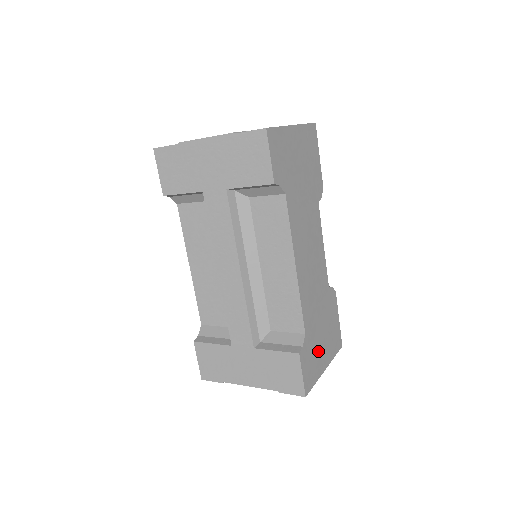
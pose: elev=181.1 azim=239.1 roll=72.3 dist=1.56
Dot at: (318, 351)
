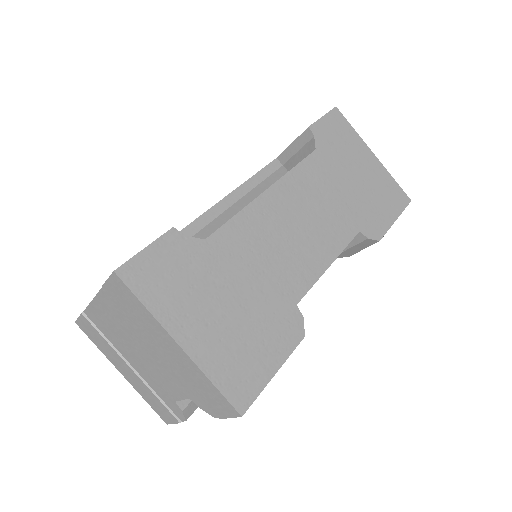
Dot at: (198, 298)
